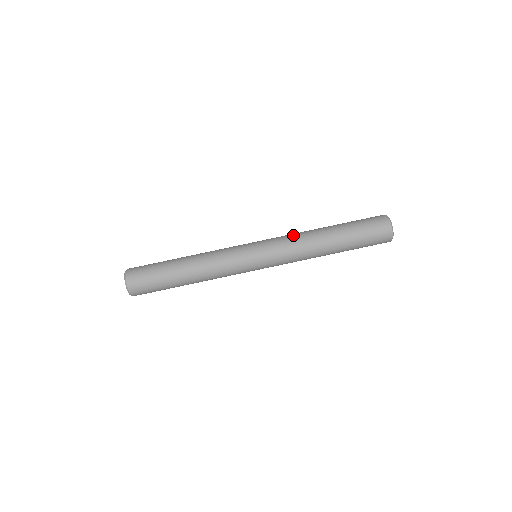
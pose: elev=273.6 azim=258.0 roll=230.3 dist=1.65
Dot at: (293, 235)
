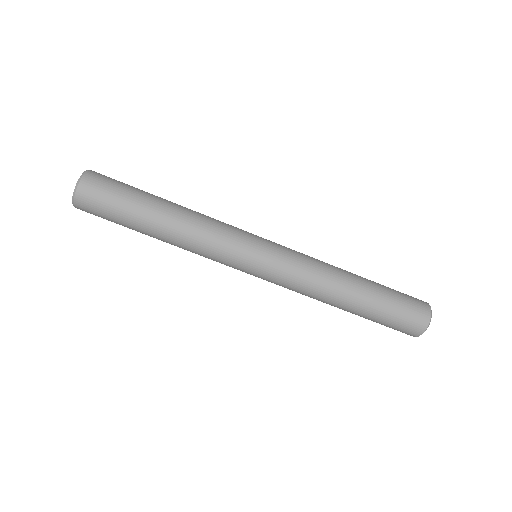
Dot at: (314, 270)
